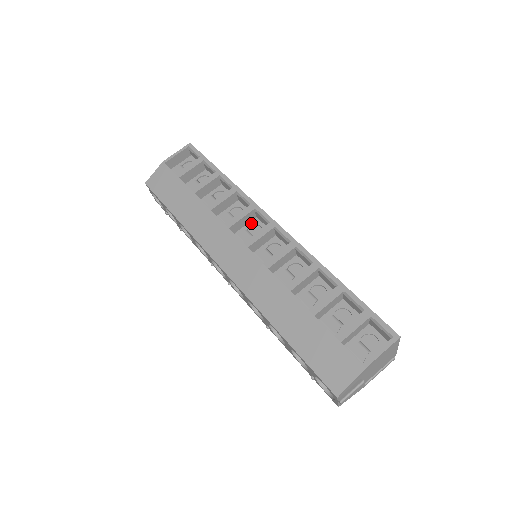
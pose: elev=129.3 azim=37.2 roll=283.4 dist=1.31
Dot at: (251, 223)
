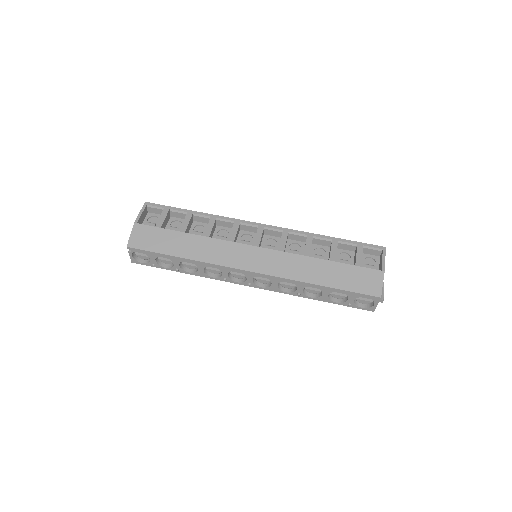
Dot at: (240, 235)
